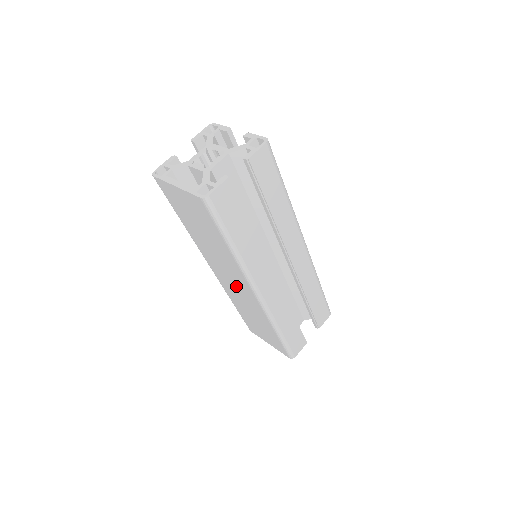
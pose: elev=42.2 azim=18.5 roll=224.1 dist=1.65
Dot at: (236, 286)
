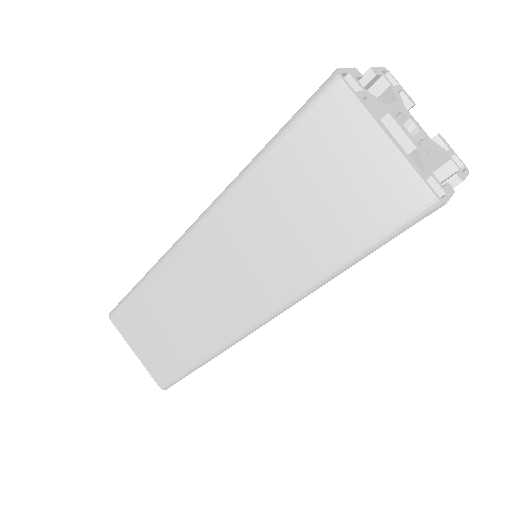
Dot at: (222, 286)
